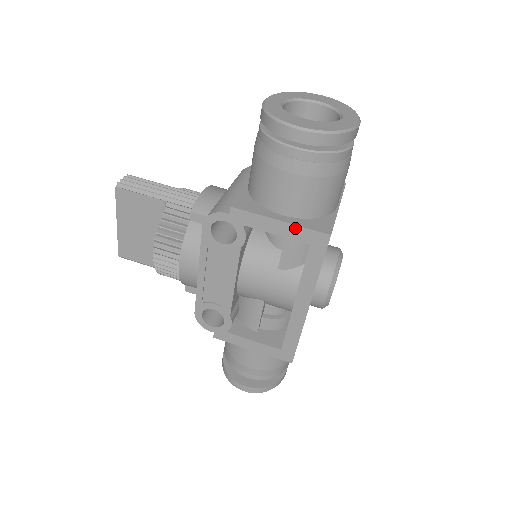
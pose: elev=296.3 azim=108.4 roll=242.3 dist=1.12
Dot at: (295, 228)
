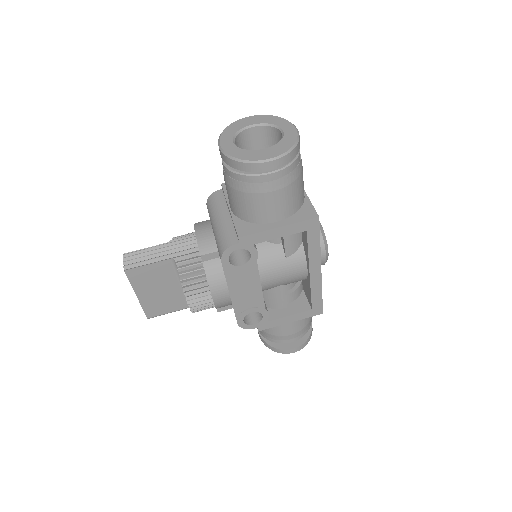
Dot at: (292, 226)
